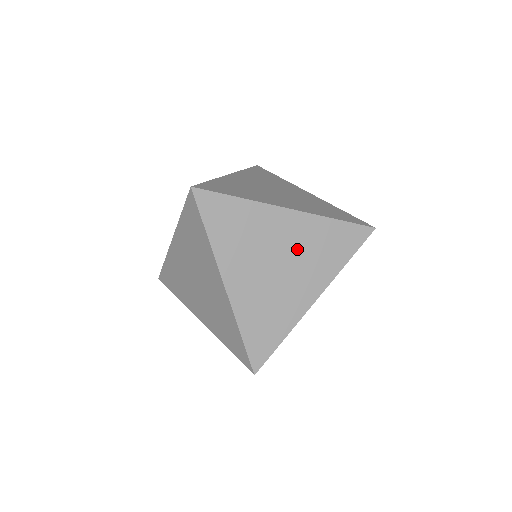
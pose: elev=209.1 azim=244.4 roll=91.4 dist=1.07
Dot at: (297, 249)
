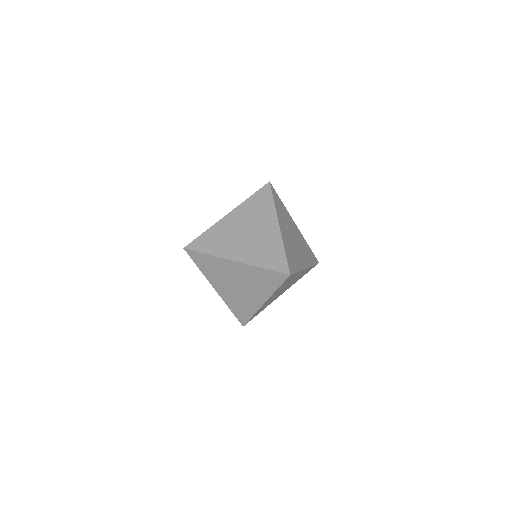
Dot at: (248, 220)
